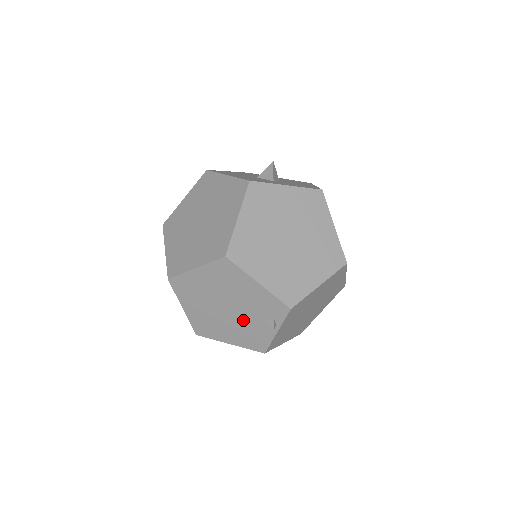
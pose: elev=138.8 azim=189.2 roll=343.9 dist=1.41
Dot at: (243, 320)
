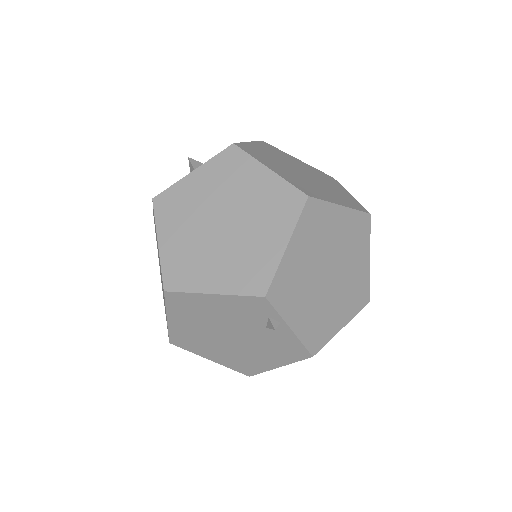
Dot at: (254, 338)
